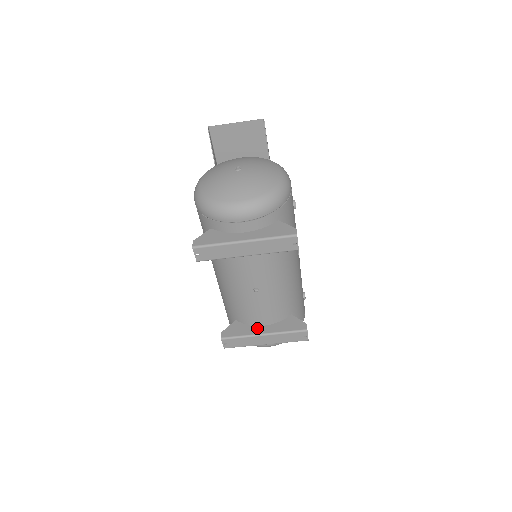
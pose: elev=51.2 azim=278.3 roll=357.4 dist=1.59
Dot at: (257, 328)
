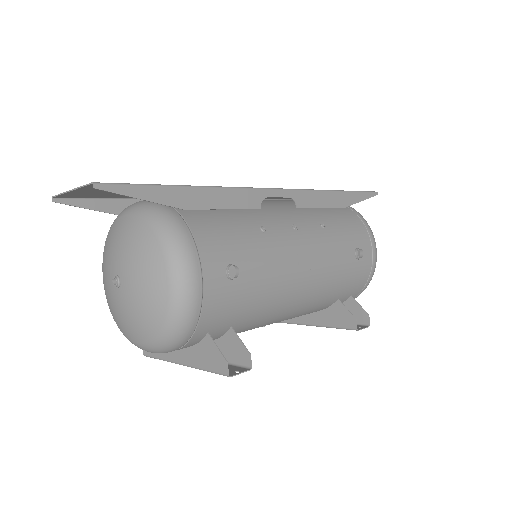
Dot at: (302, 315)
